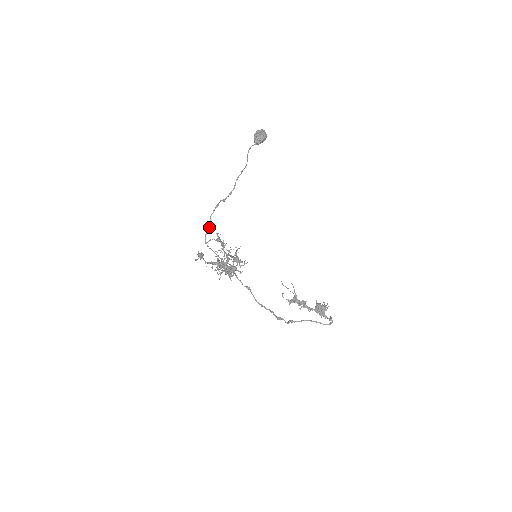
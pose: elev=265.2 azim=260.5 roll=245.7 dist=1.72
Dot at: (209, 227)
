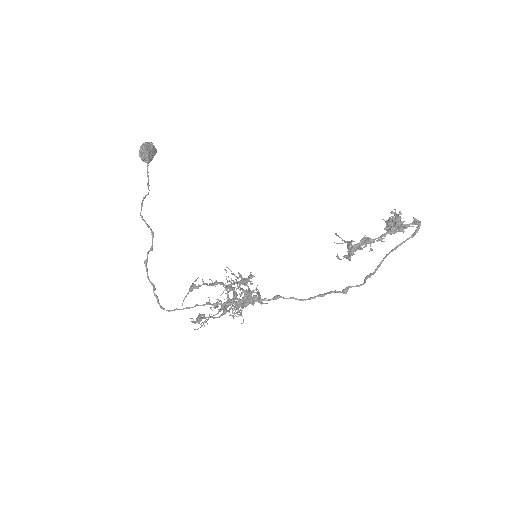
Dot at: (153, 292)
